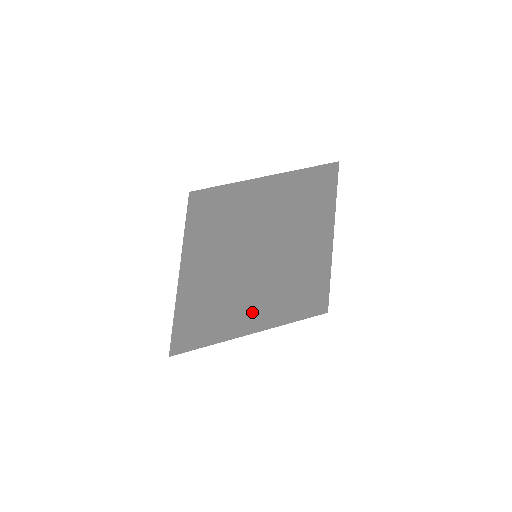
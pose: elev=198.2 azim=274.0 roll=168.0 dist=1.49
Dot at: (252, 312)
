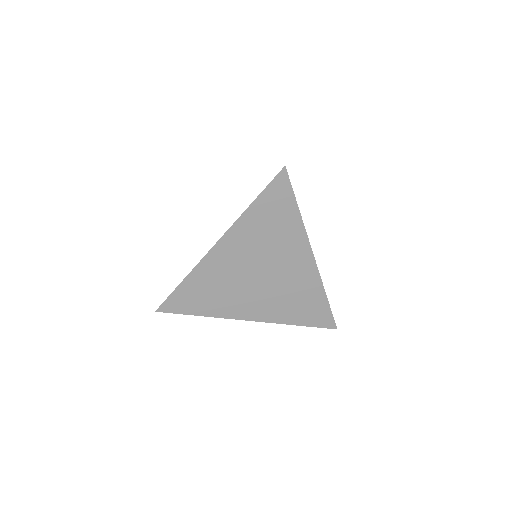
Dot at: (232, 296)
